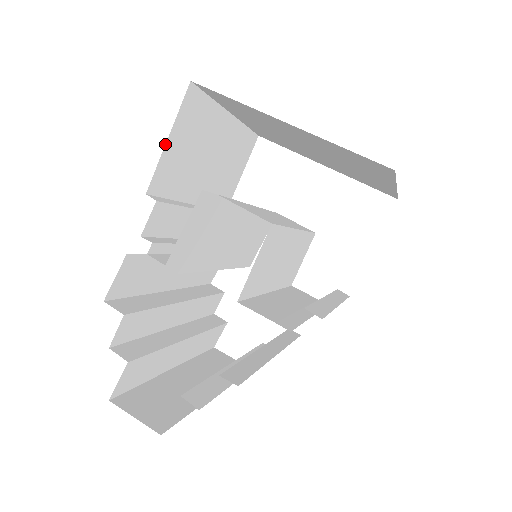
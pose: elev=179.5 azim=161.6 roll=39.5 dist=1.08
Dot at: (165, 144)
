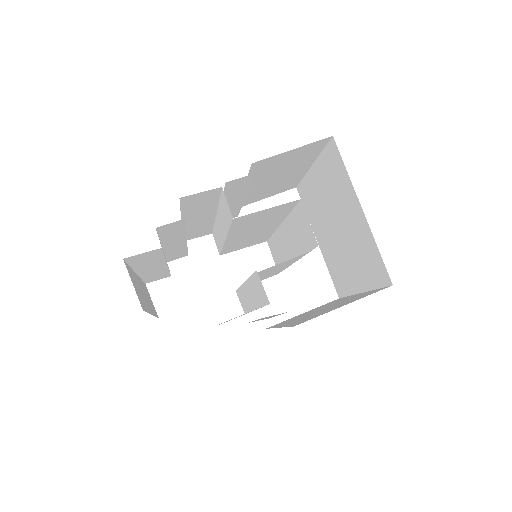
Dot at: occluded
